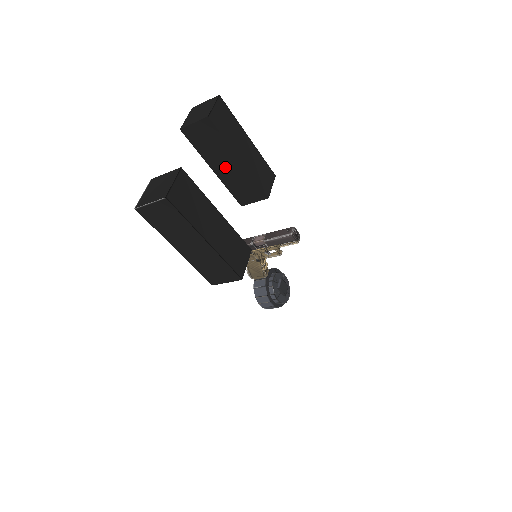
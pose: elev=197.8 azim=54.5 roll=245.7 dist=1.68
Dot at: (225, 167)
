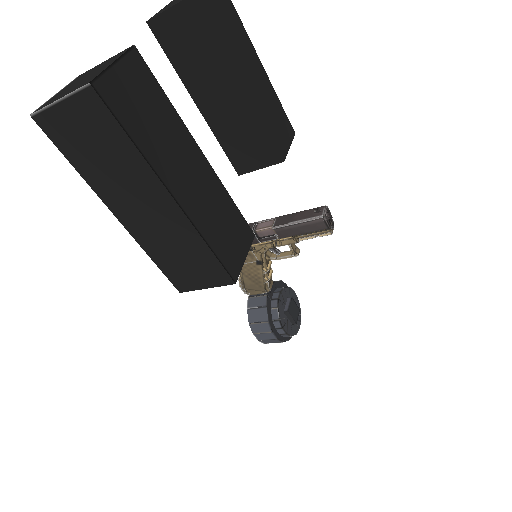
Dot at: (218, 100)
